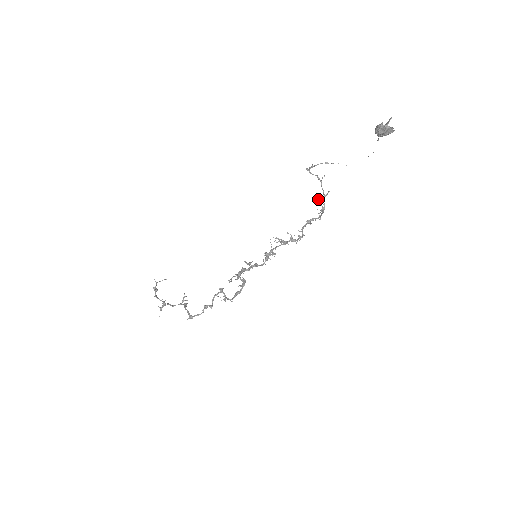
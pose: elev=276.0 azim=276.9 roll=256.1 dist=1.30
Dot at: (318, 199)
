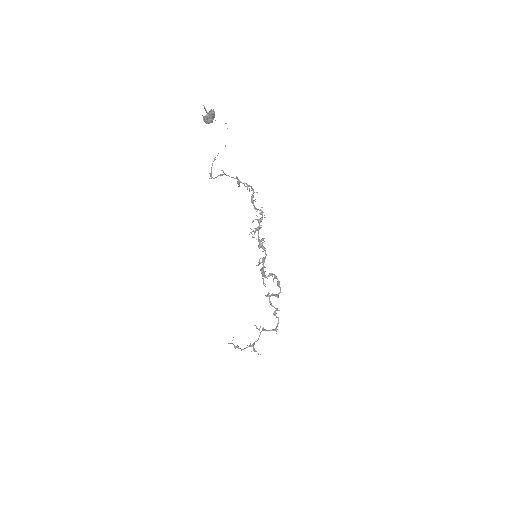
Dot at: occluded
